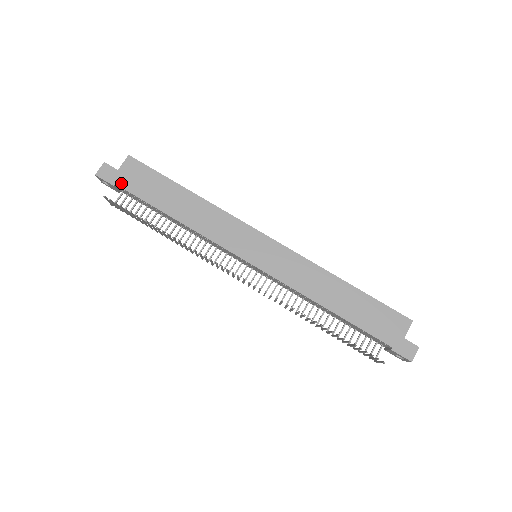
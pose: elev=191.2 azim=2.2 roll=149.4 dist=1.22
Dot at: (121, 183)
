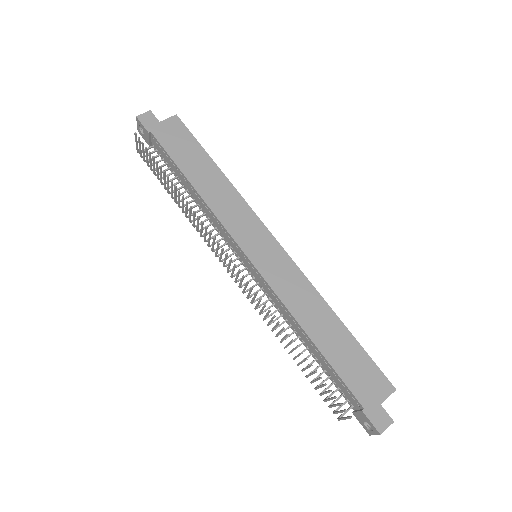
Dot at: (157, 133)
